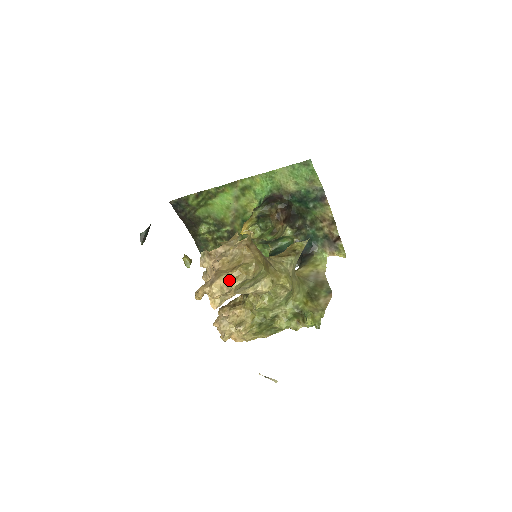
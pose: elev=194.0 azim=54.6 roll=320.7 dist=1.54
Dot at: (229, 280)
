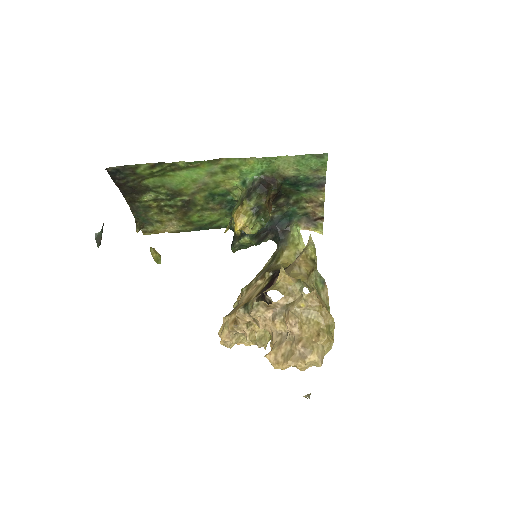
Dot at: (321, 353)
